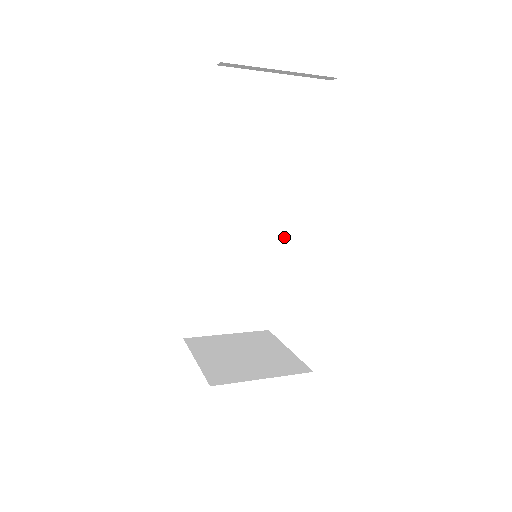
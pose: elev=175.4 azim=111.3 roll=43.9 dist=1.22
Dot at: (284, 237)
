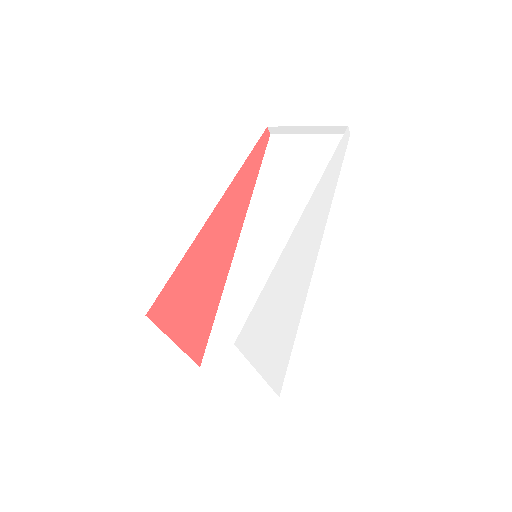
Dot at: occluded
